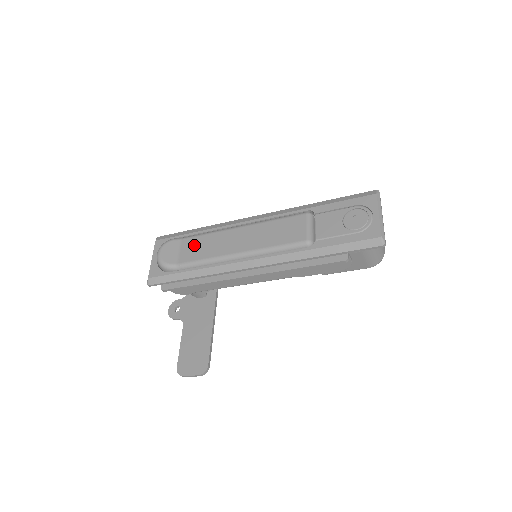
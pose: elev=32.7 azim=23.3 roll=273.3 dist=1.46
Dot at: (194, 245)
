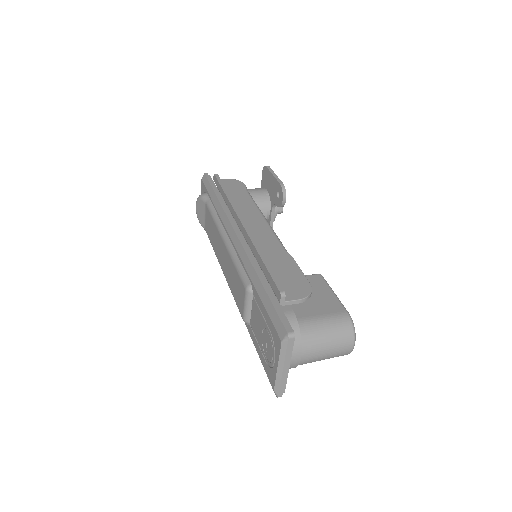
Dot at: (209, 221)
